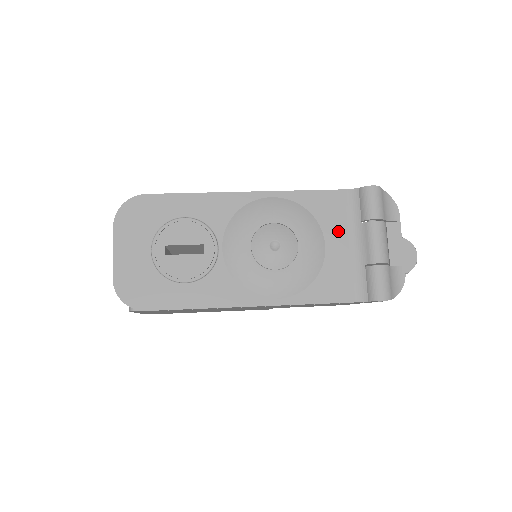
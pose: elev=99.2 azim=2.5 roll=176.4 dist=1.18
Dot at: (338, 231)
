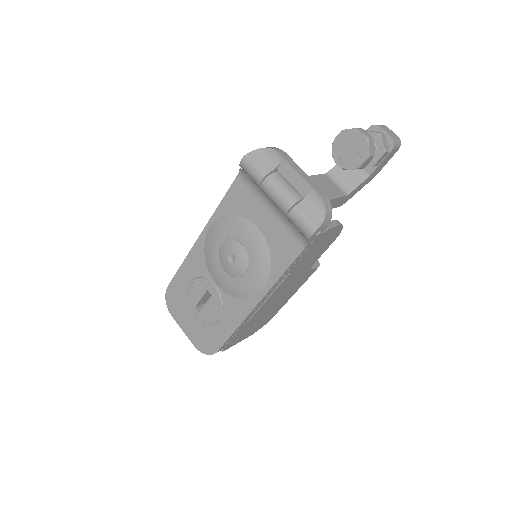
Dot at: (256, 210)
